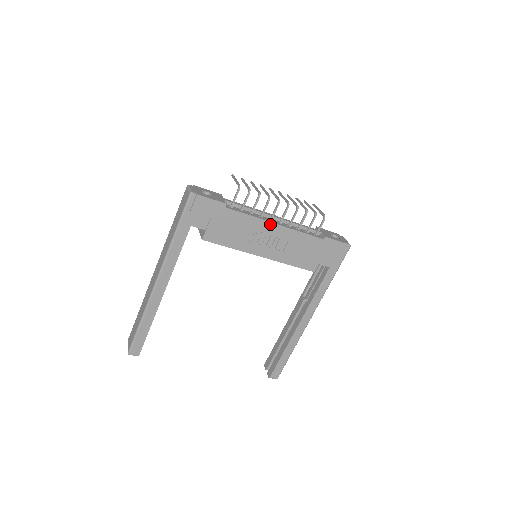
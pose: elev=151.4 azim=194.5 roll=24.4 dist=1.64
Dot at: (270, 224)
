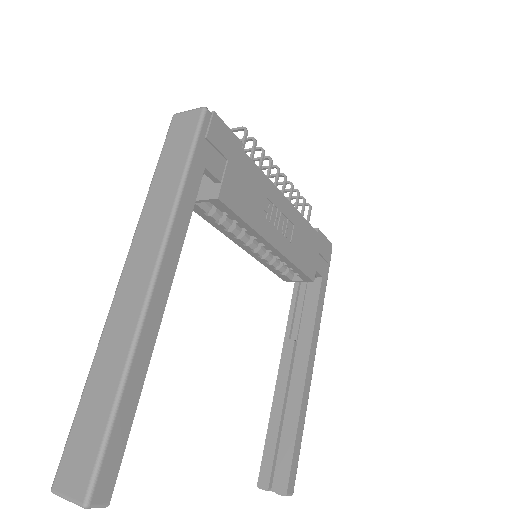
Dot at: (279, 194)
